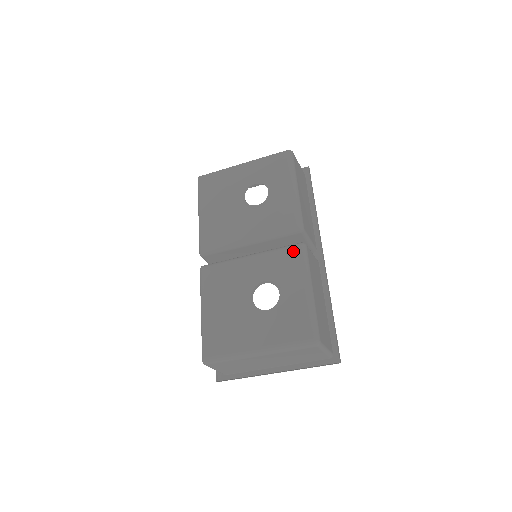
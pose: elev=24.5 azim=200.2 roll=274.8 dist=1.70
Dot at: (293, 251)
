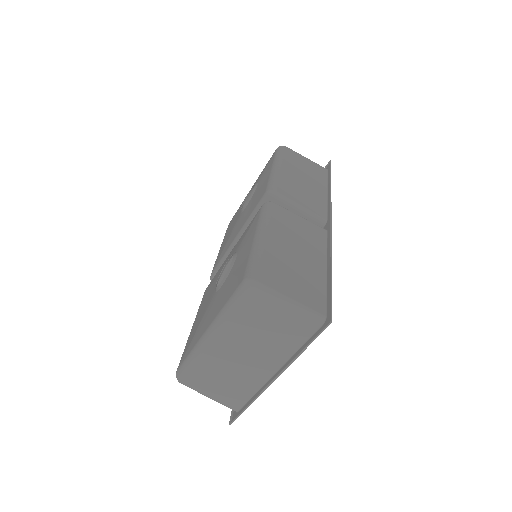
Dot at: (256, 214)
